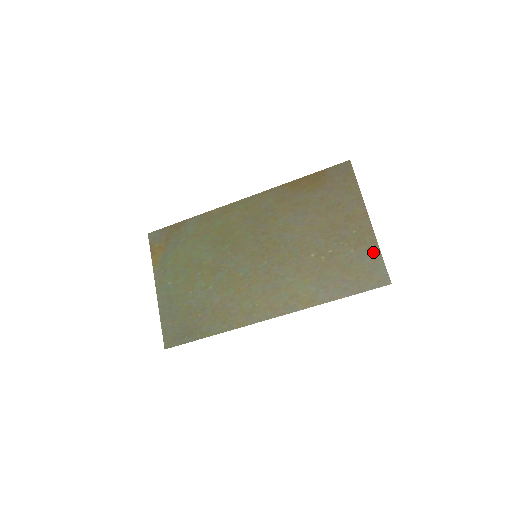
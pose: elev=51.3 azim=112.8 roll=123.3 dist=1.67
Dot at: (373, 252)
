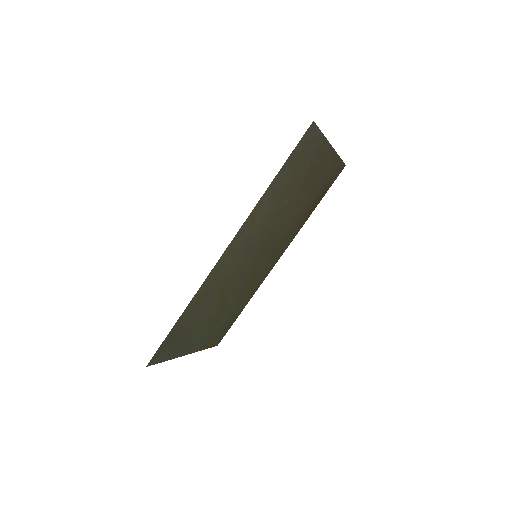
Dot at: (319, 142)
